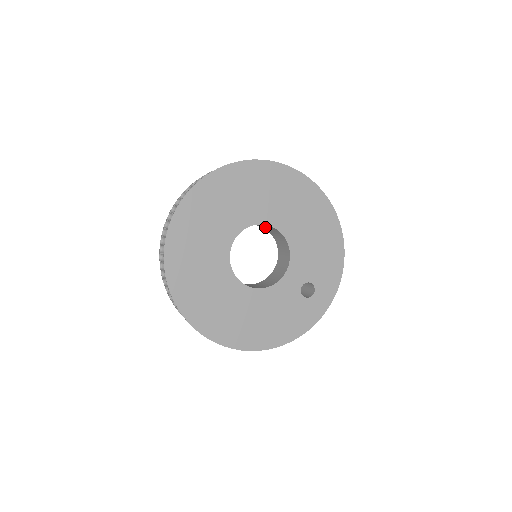
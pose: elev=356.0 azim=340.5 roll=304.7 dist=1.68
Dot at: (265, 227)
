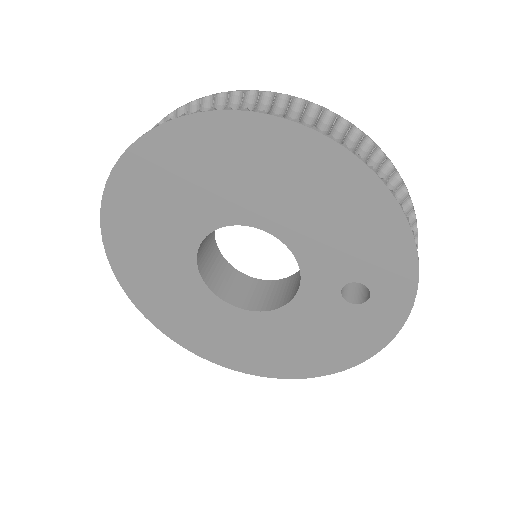
Dot at: occluded
